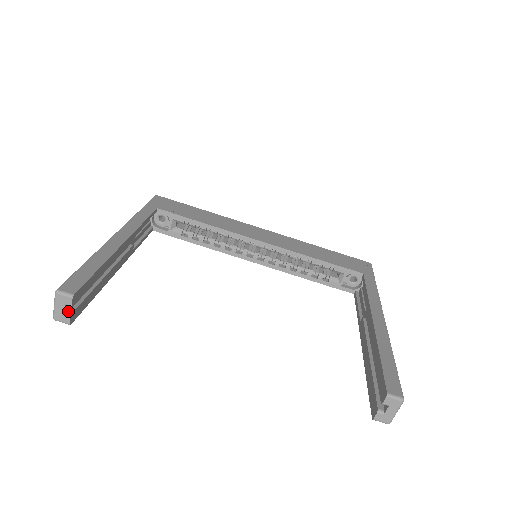
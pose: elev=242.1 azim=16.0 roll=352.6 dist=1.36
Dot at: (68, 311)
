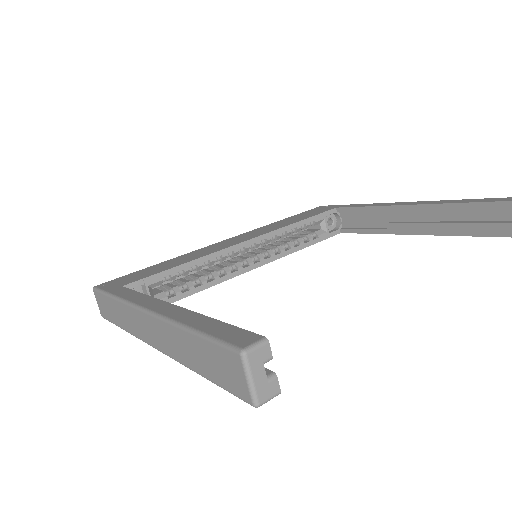
Dot at: (267, 375)
